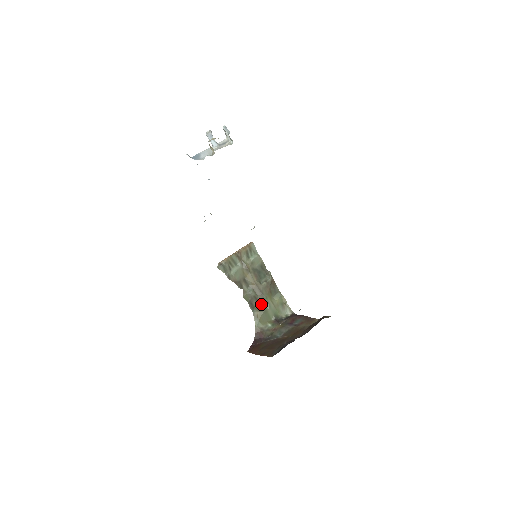
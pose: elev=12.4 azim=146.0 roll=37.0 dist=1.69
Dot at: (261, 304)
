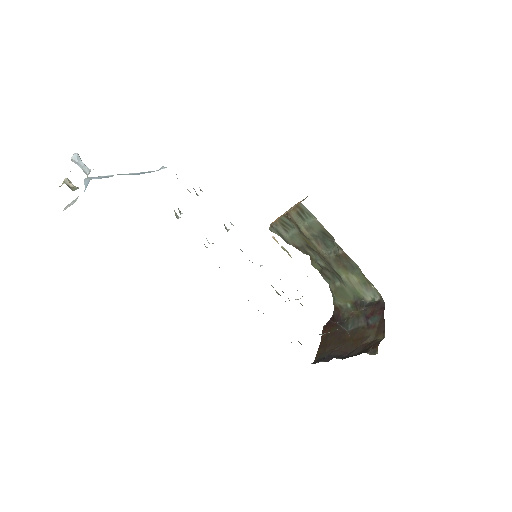
Dot at: (336, 277)
